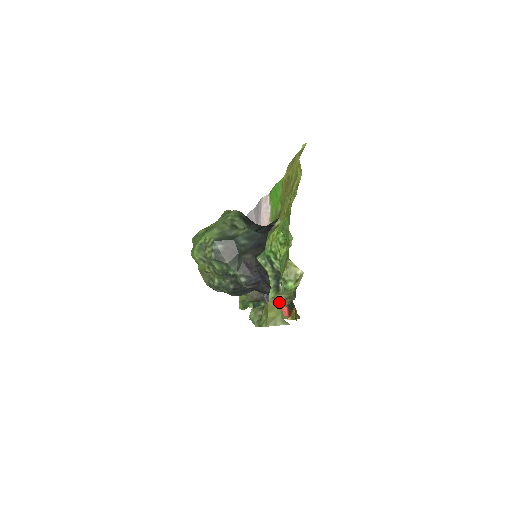
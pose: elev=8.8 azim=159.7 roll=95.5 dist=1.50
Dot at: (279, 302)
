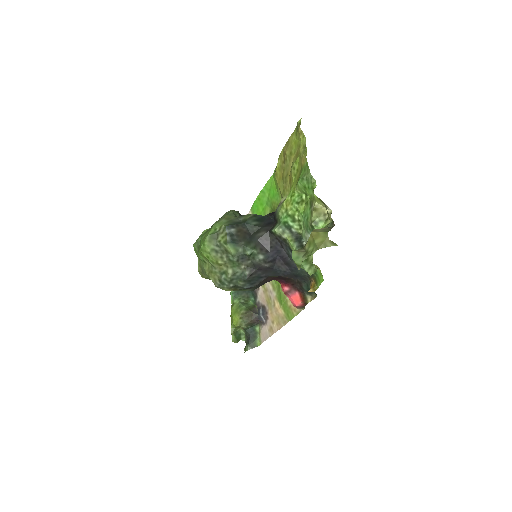
Dot at: (321, 231)
